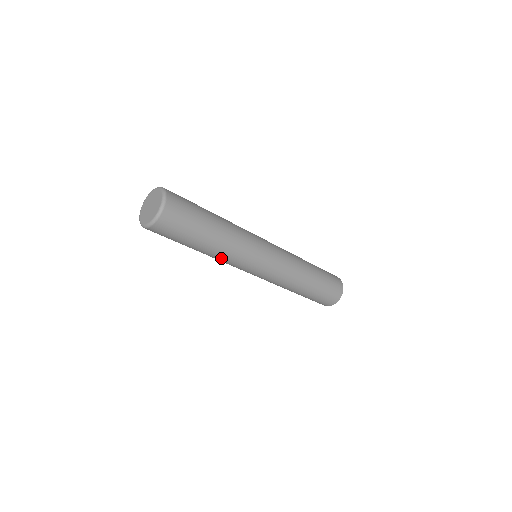
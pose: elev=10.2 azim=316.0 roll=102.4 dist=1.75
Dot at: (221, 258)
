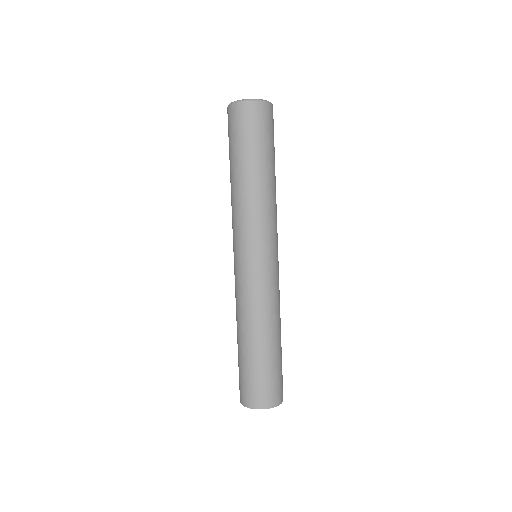
Dot at: (255, 202)
